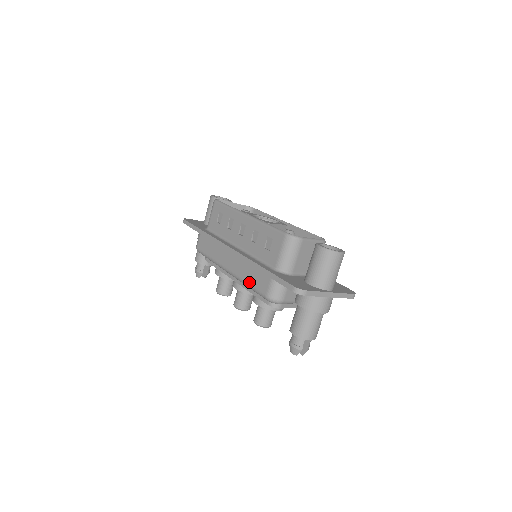
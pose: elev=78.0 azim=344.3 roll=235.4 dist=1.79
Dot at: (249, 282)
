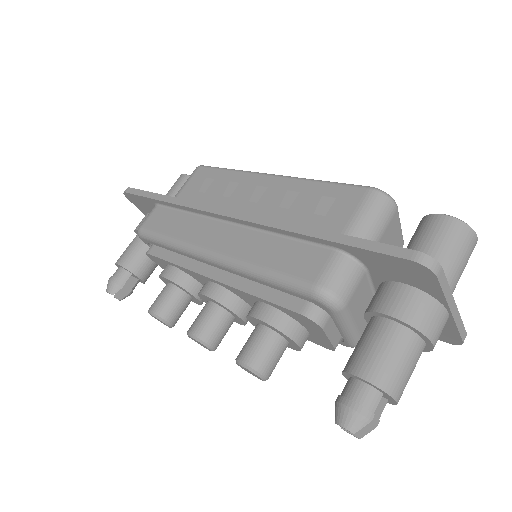
Dot at: (268, 264)
